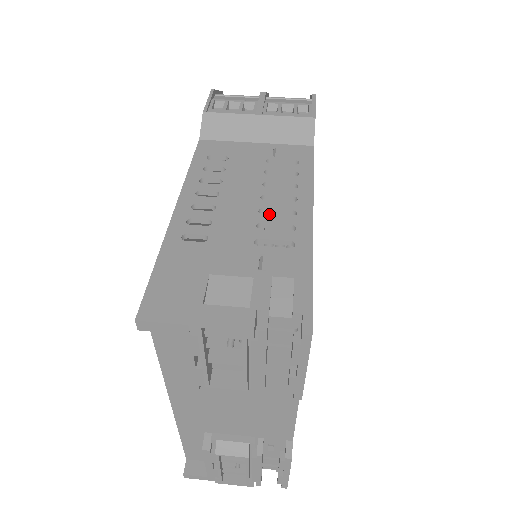
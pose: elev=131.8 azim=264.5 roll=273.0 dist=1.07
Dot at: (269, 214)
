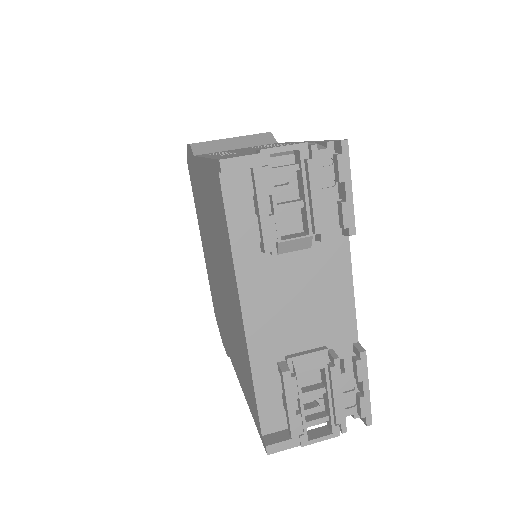
Dot at: occluded
